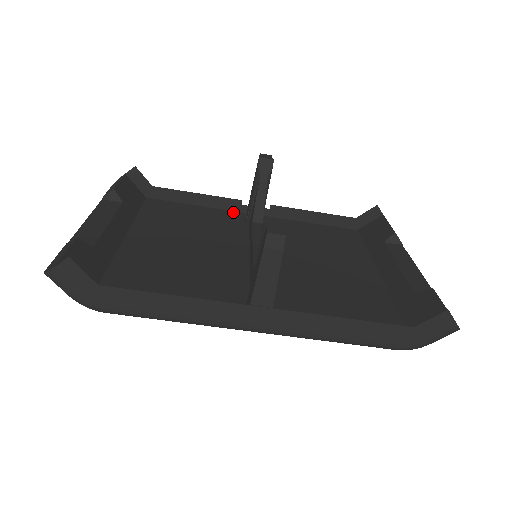
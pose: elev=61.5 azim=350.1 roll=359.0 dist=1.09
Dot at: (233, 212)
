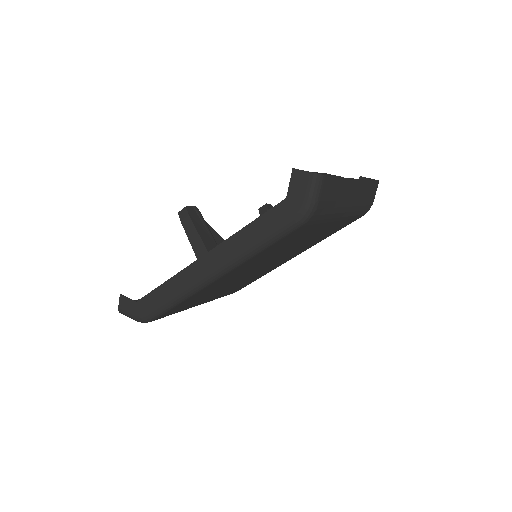
Dot at: occluded
